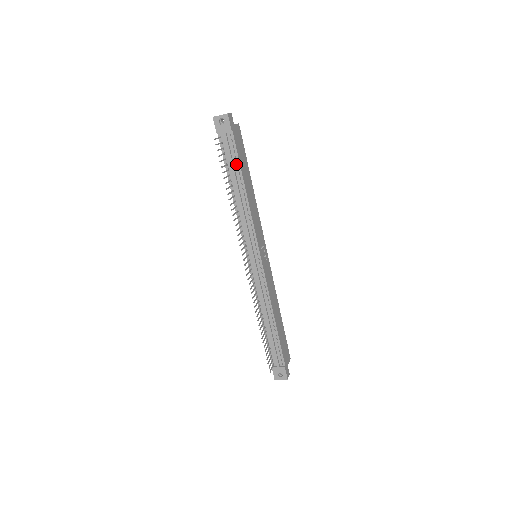
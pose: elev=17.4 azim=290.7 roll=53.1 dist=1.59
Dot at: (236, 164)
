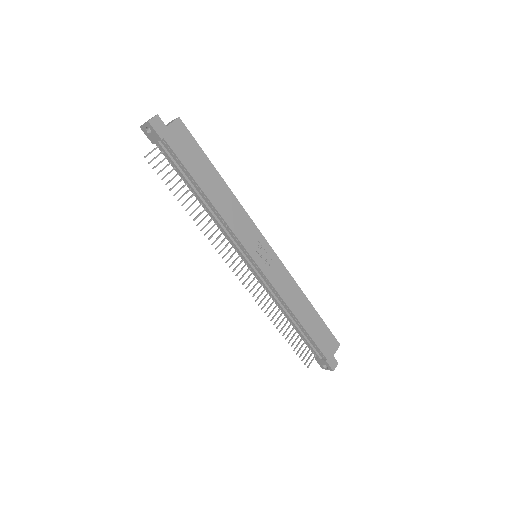
Dot at: (185, 172)
